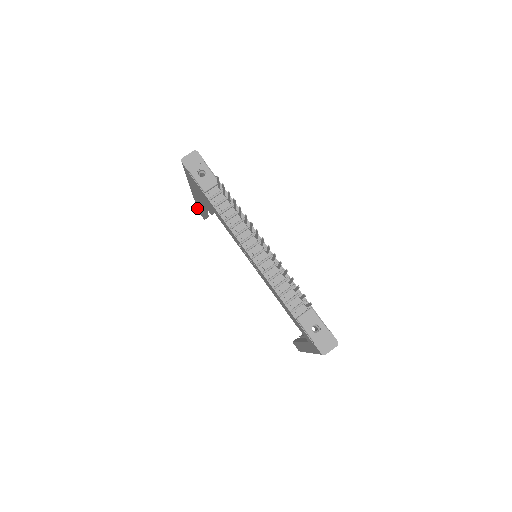
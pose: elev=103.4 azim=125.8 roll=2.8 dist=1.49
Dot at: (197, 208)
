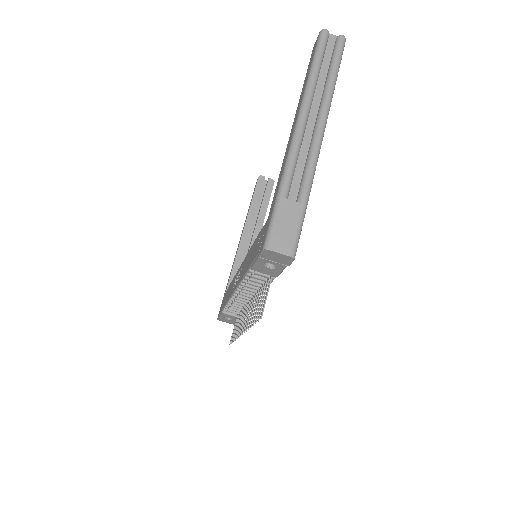
Dot at: (315, 50)
